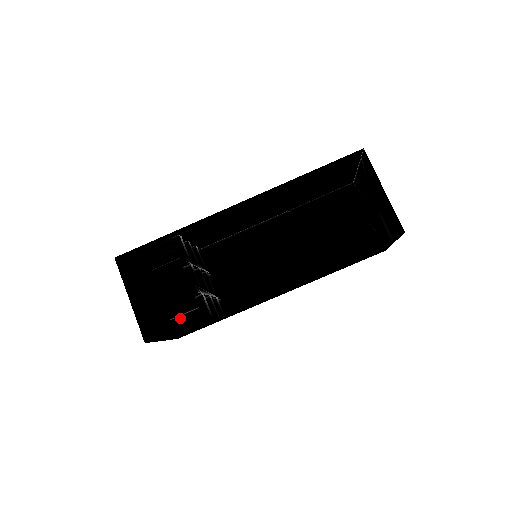
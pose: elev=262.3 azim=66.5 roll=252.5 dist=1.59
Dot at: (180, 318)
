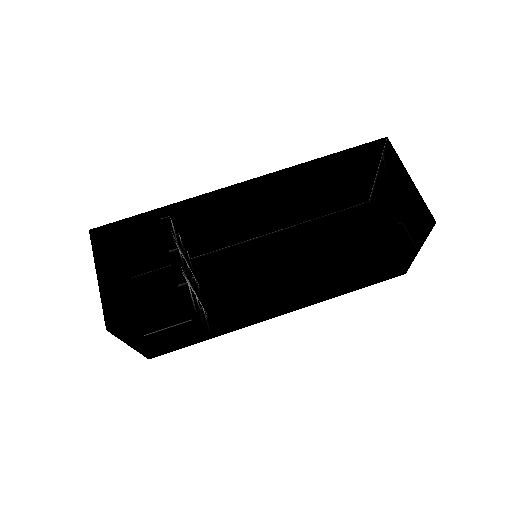
Dot at: (156, 334)
